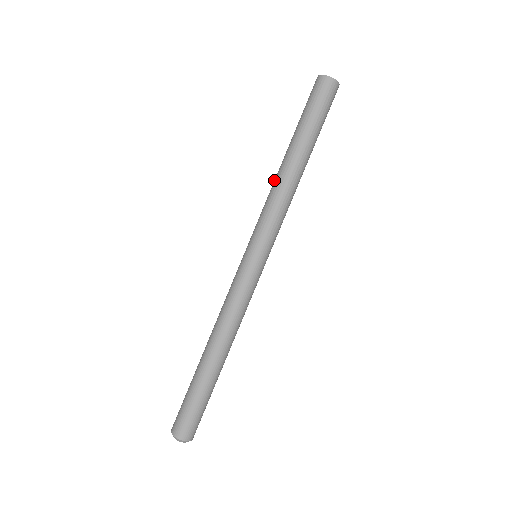
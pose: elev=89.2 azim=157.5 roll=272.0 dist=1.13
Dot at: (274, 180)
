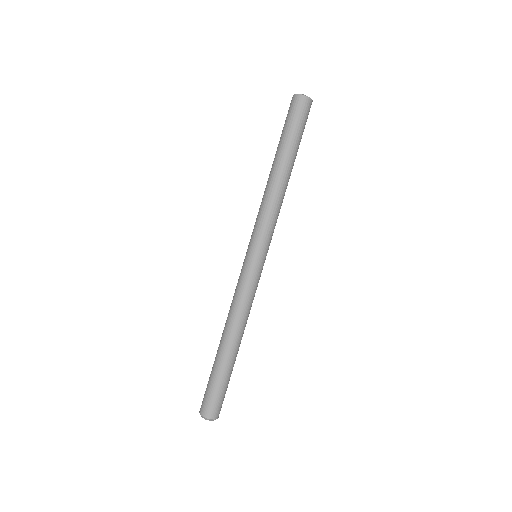
Dot at: (266, 189)
